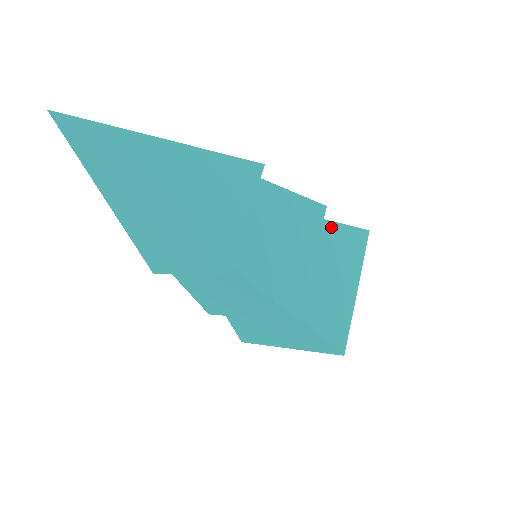
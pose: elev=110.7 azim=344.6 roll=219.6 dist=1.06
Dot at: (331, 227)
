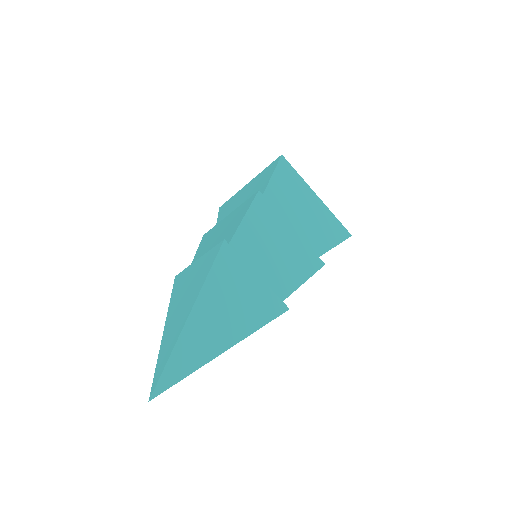
Dot at: (270, 191)
